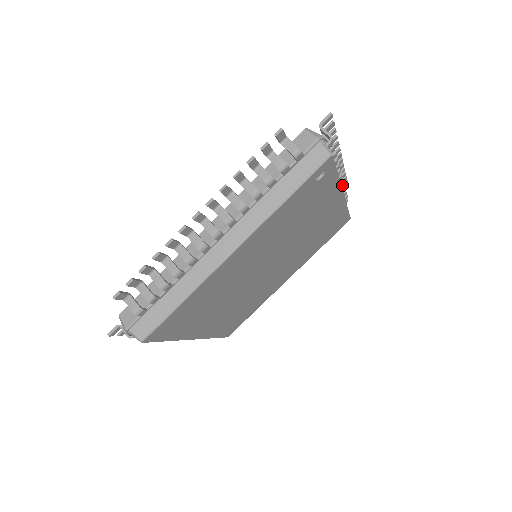
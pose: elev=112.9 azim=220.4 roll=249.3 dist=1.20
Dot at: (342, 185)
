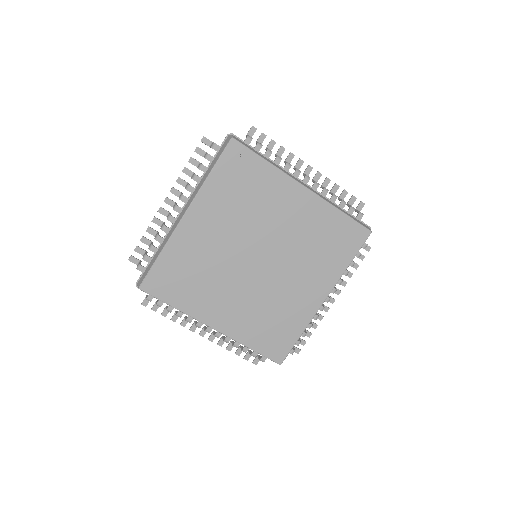
Dot at: (323, 190)
